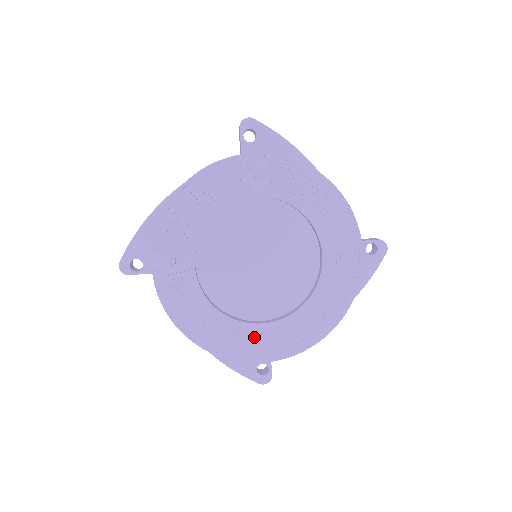
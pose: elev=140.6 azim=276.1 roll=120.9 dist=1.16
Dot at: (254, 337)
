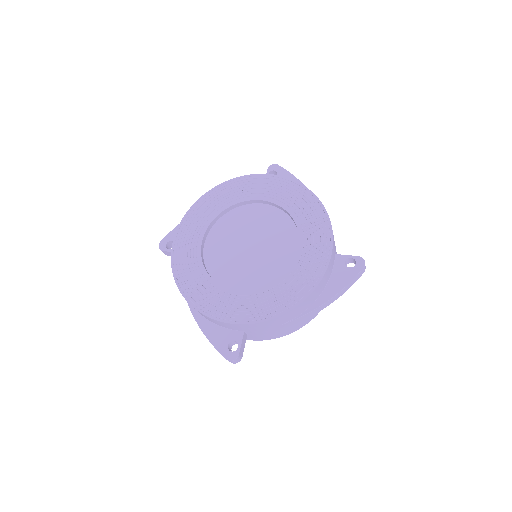
Dot at: (227, 300)
